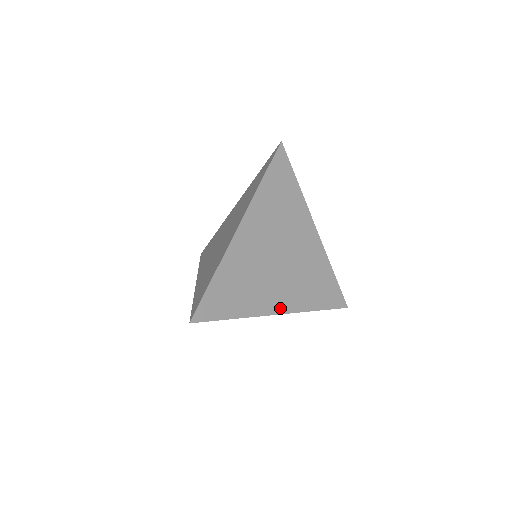
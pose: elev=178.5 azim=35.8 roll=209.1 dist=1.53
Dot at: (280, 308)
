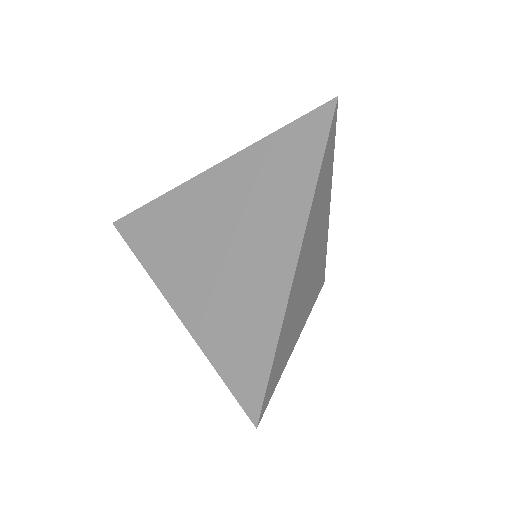
Dot at: (301, 329)
